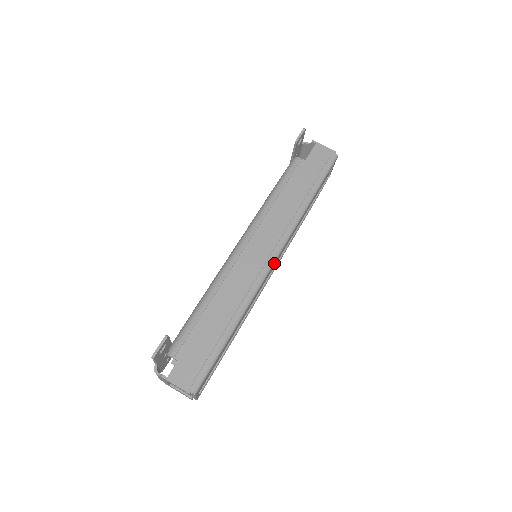
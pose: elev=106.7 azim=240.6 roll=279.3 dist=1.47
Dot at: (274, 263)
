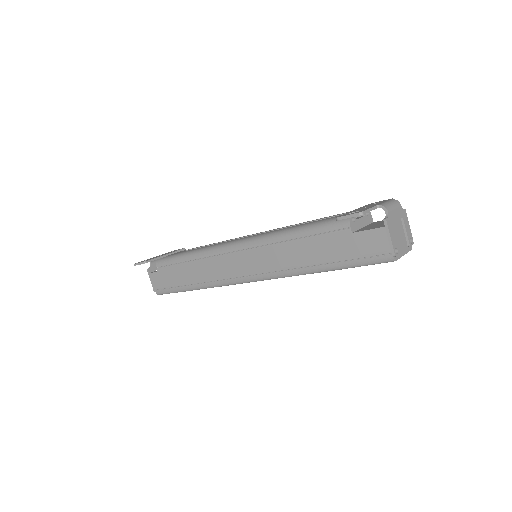
Dot at: (248, 282)
